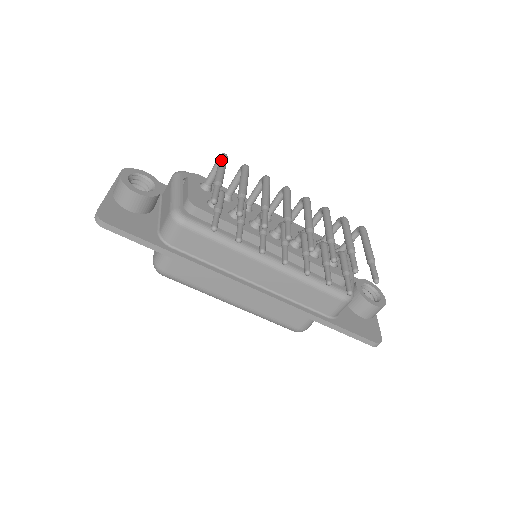
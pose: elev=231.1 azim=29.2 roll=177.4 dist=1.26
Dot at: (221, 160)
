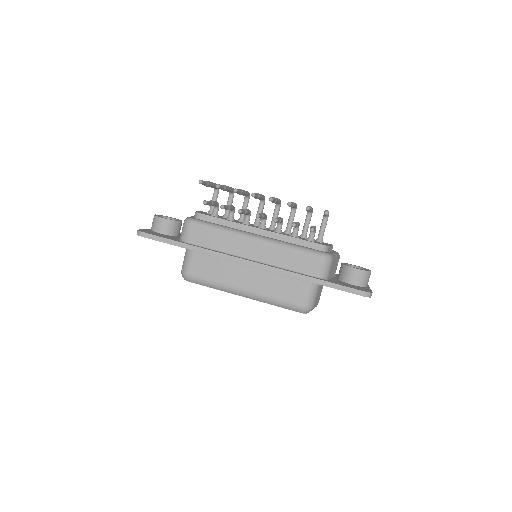
Dot at: occluded
